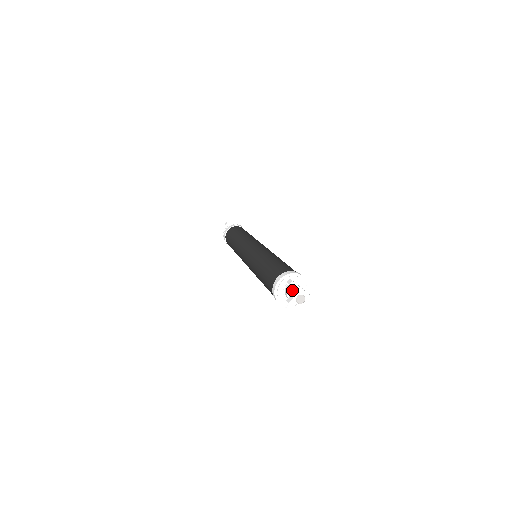
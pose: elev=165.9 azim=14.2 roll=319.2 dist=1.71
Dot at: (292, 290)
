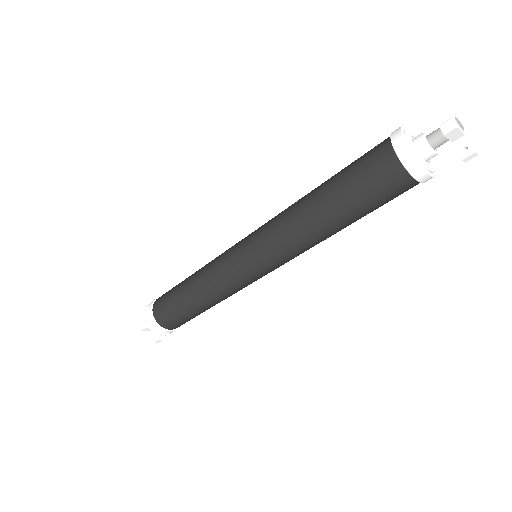
Dot at: (431, 135)
